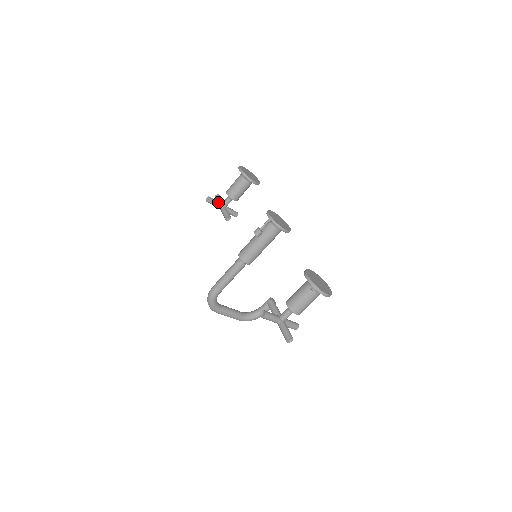
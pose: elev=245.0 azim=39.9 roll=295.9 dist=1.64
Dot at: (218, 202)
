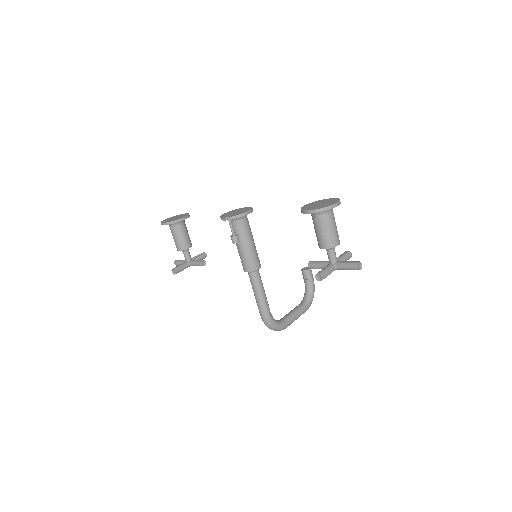
Dot at: (182, 264)
